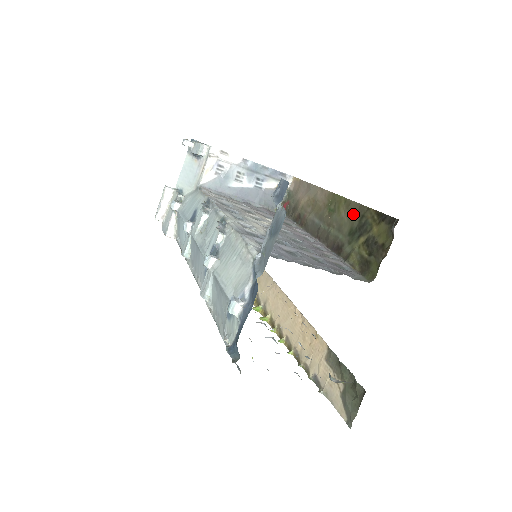
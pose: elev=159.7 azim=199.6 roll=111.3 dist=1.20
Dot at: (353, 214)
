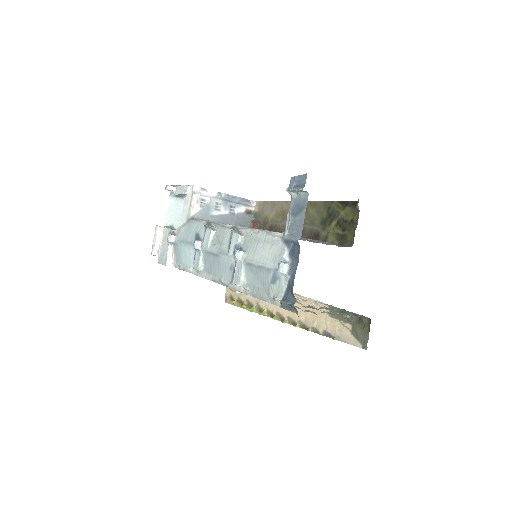
Dot at: (320, 209)
